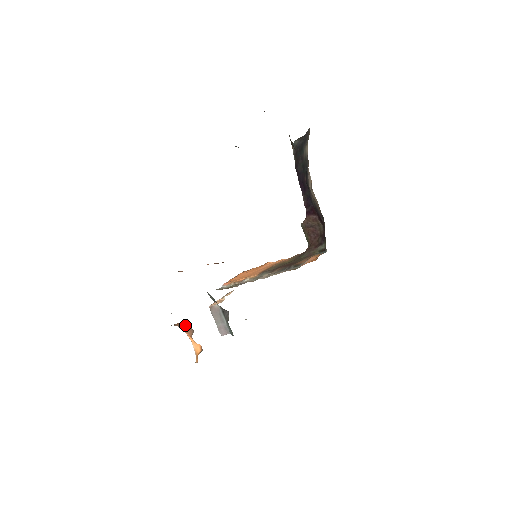
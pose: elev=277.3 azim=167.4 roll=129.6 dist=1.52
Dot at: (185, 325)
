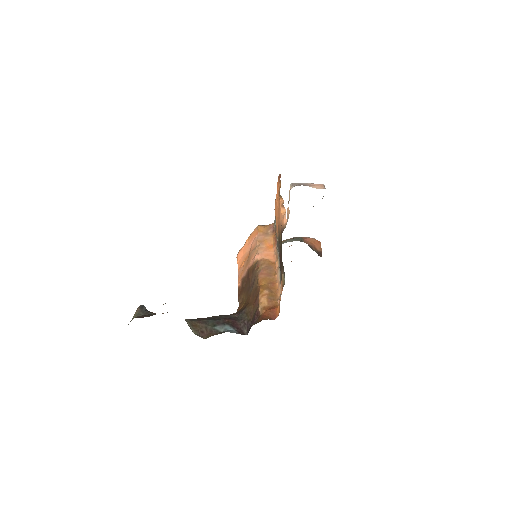
Dot at: occluded
